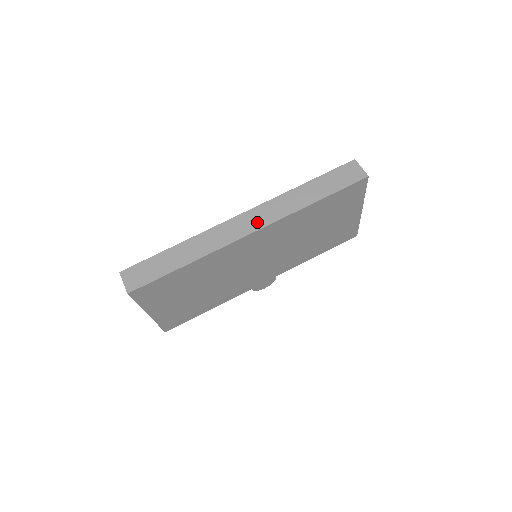
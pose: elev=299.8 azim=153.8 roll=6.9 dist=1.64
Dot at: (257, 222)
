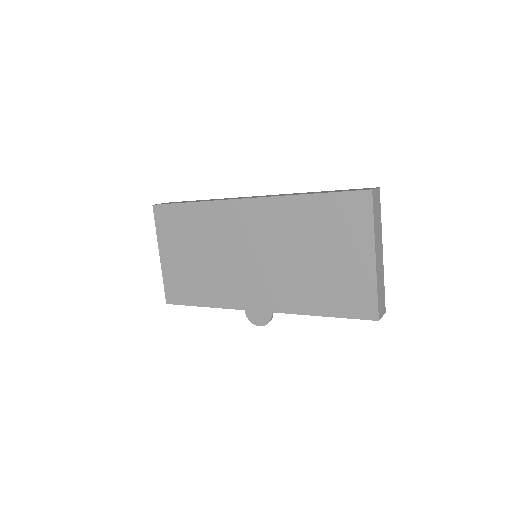
Dot at: occluded
